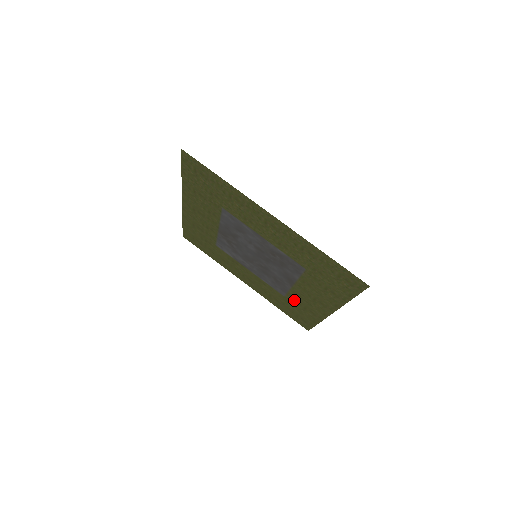
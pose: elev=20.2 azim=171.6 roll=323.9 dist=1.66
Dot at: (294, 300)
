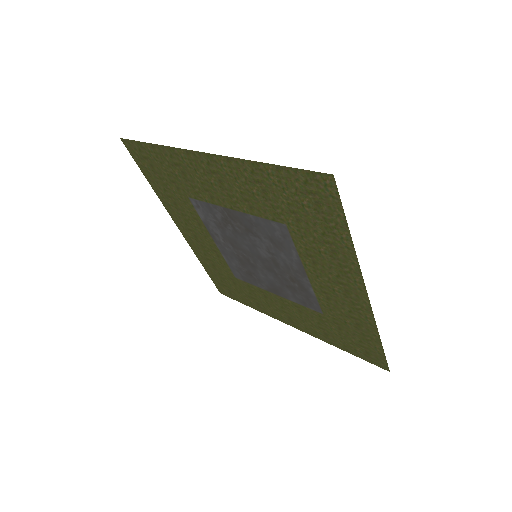
Dot at: (247, 288)
